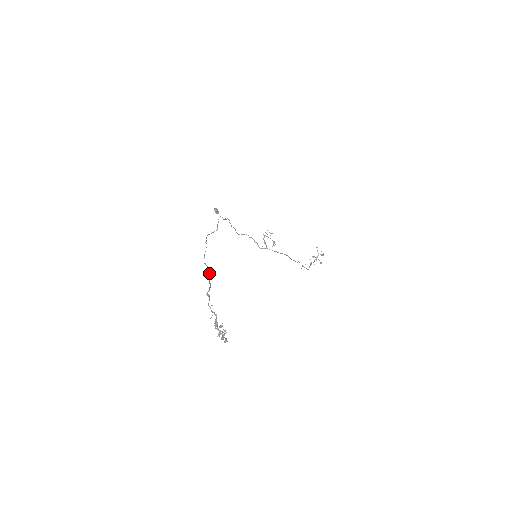
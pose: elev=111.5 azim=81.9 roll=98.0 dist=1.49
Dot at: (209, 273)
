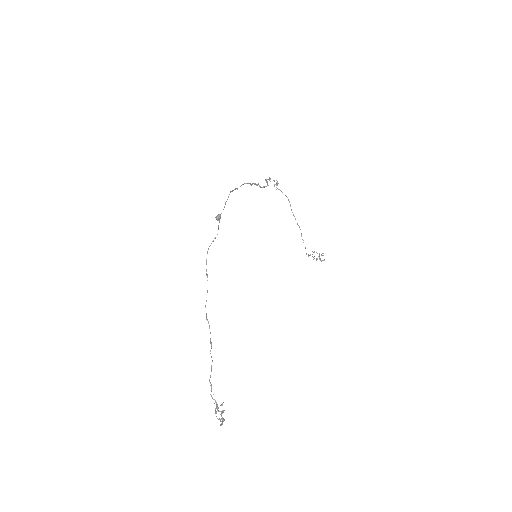
Dot at: (210, 333)
